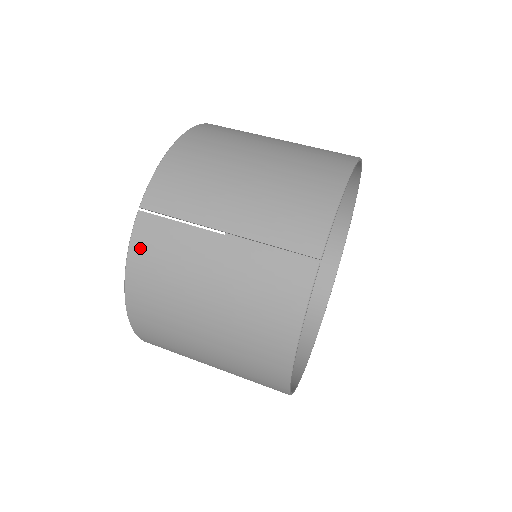
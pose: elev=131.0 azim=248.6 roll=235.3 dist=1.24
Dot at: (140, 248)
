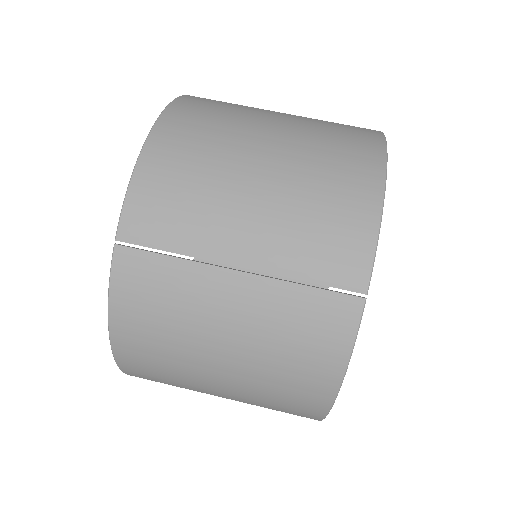
Dot at: (125, 293)
